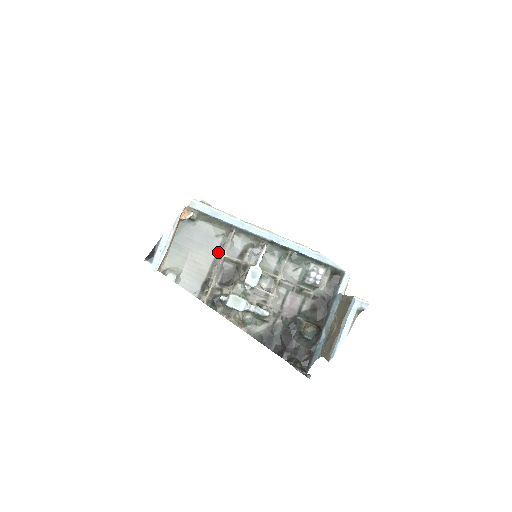
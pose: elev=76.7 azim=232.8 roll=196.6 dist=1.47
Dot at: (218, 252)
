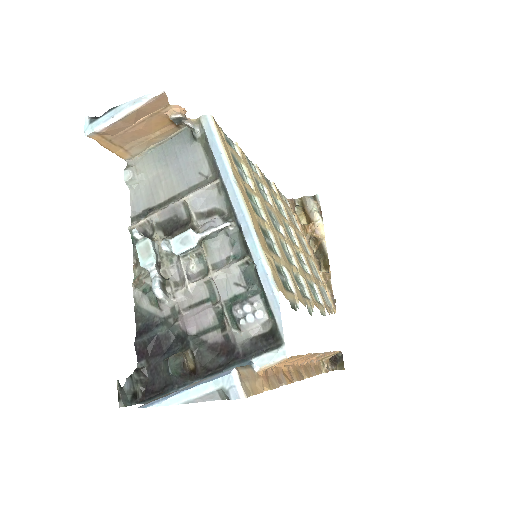
Dot at: (187, 191)
